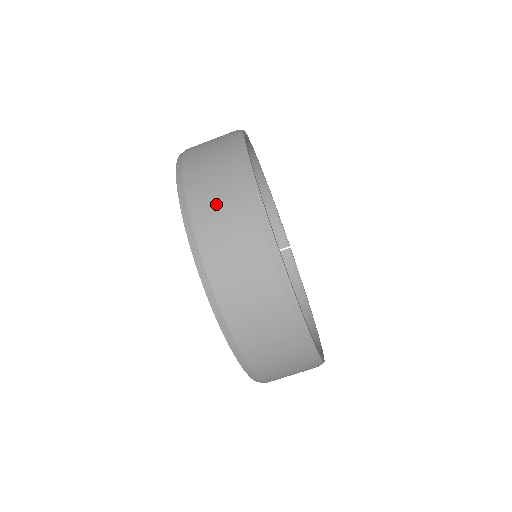
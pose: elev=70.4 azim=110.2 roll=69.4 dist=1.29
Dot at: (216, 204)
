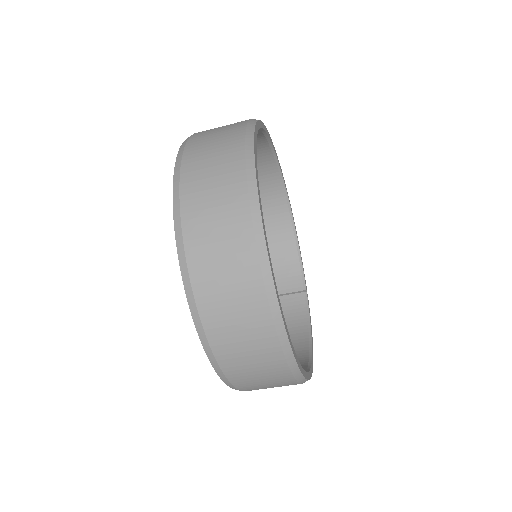
Dot at: (211, 144)
